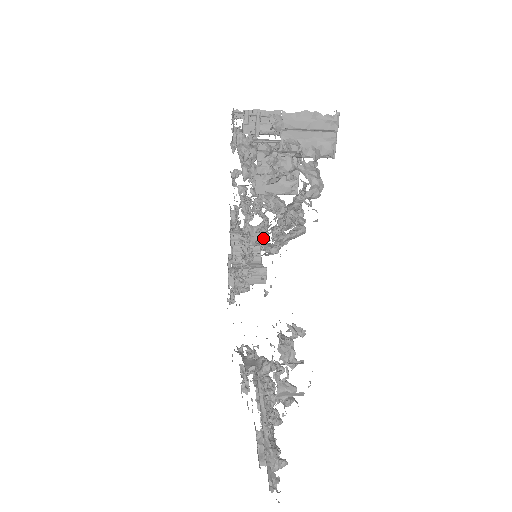
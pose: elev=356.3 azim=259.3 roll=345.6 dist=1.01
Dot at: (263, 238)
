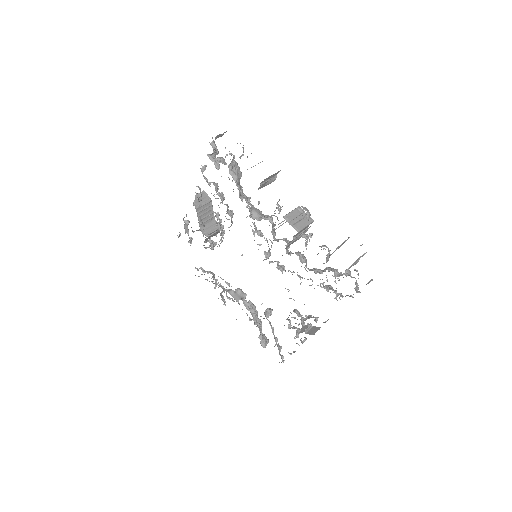
Dot at: (278, 262)
